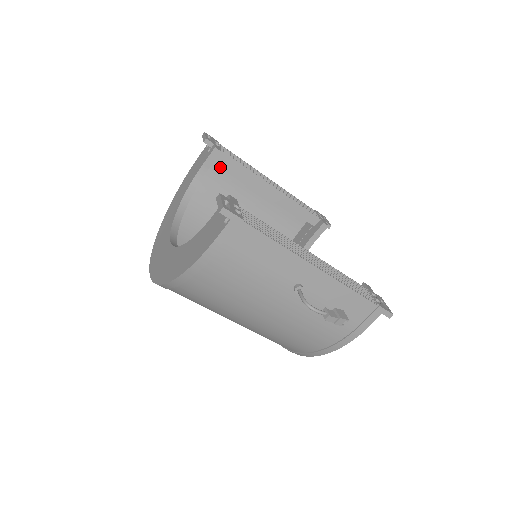
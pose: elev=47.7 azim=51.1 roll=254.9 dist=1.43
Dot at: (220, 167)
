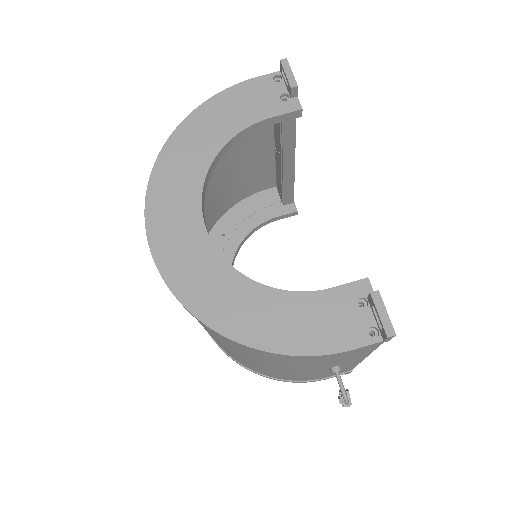
Dot at: occluded
